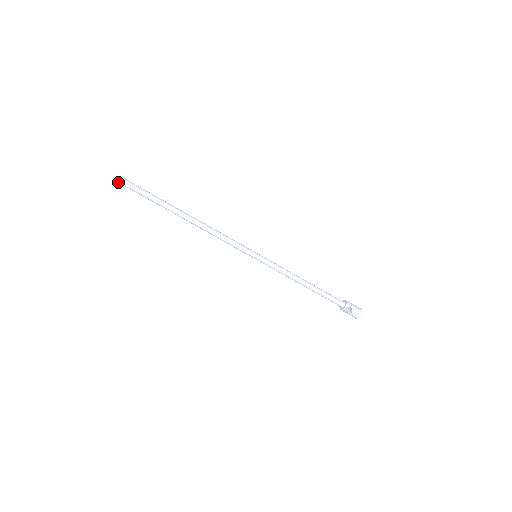
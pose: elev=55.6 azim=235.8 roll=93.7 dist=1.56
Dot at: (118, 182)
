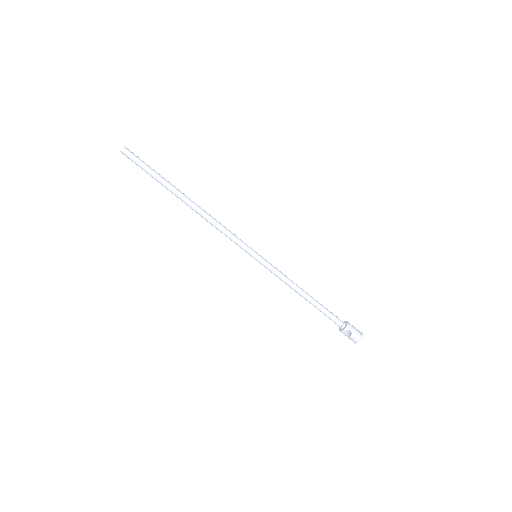
Dot at: (121, 152)
